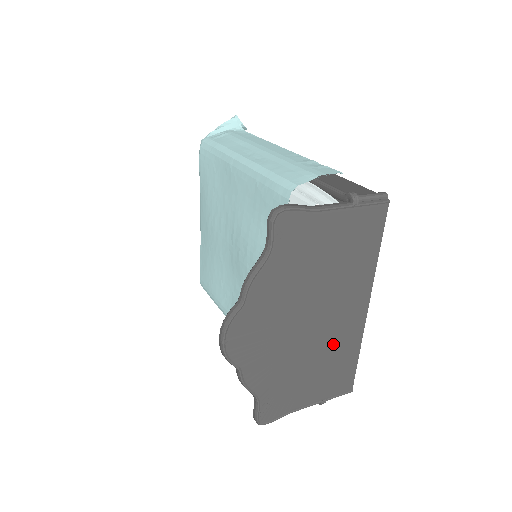
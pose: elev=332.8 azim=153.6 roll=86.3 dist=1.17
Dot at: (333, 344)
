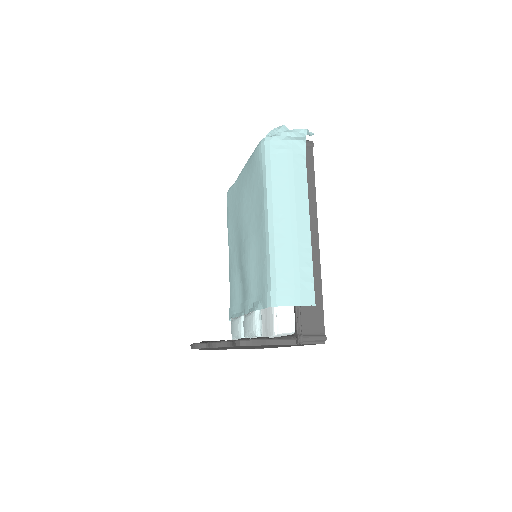
Dot at: (263, 347)
